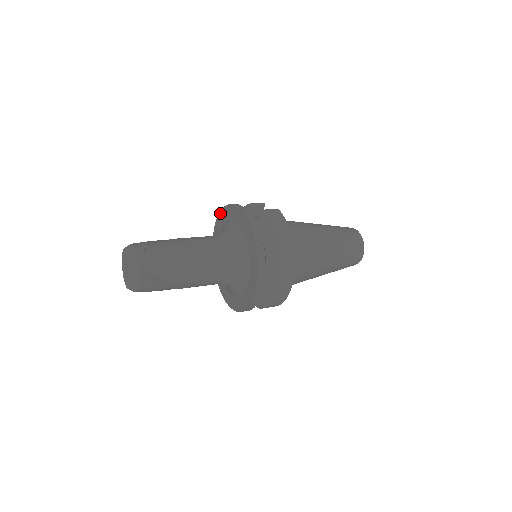
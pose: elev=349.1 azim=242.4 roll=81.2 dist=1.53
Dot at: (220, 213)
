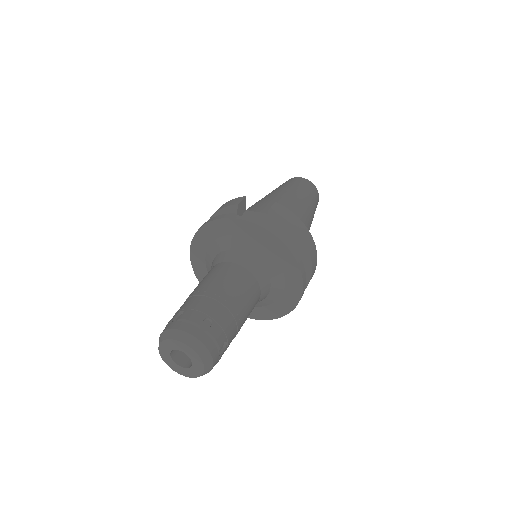
Dot at: (203, 228)
